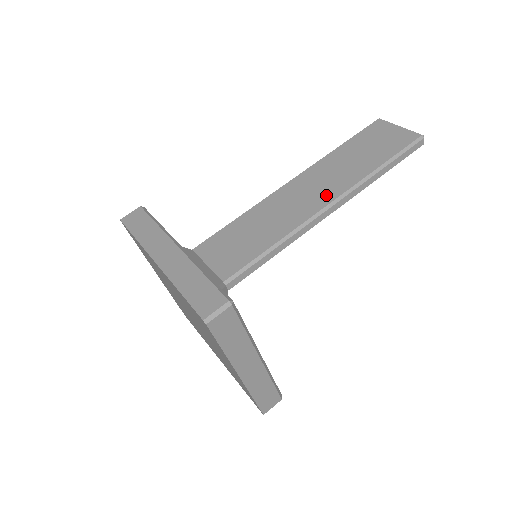
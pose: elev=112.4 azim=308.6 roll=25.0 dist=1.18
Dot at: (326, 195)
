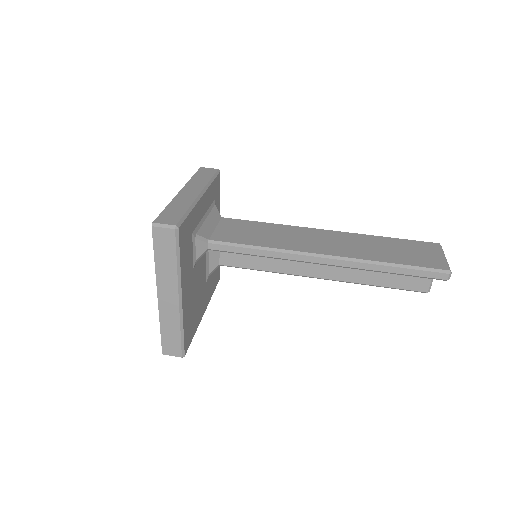
Dot at: (331, 250)
